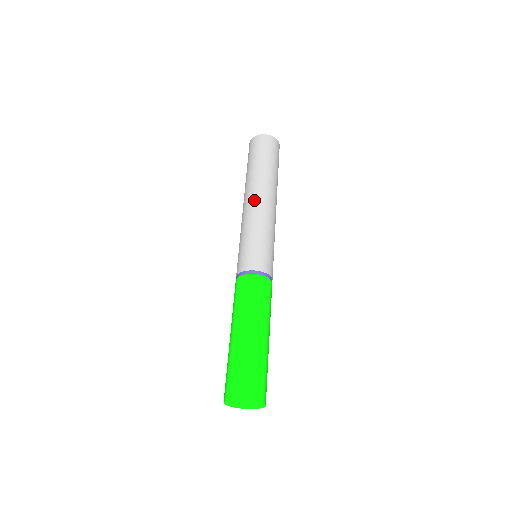
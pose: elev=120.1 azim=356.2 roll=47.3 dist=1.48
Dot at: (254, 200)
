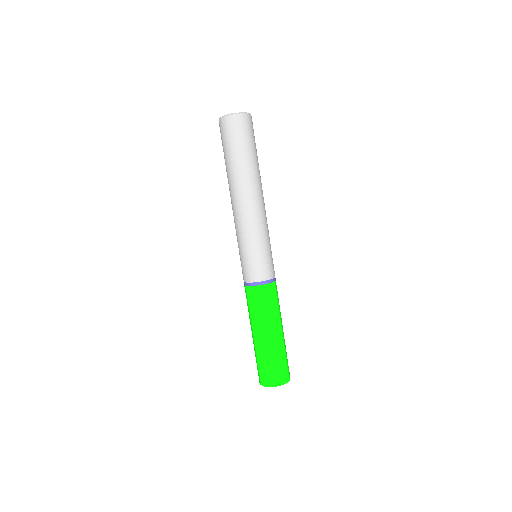
Dot at: (251, 204)
